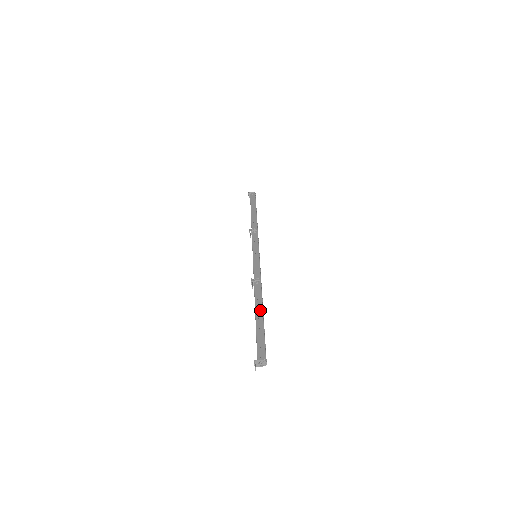
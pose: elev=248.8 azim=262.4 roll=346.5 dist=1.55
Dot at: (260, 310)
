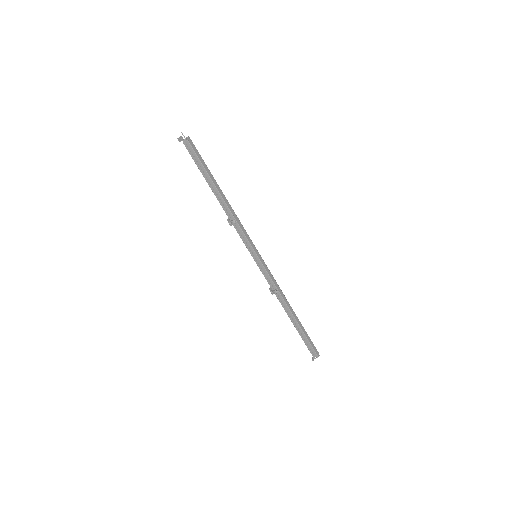
Dot at: (294, 320)
